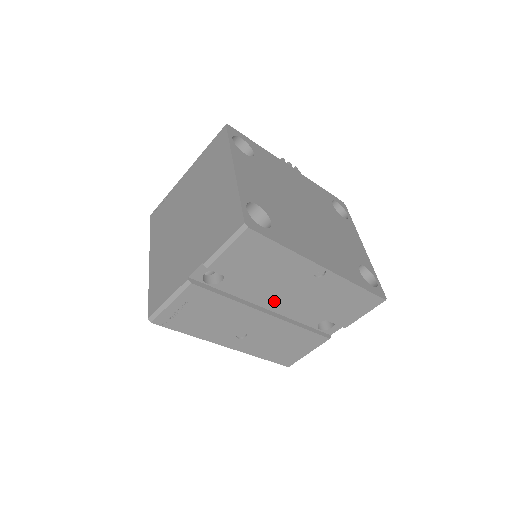
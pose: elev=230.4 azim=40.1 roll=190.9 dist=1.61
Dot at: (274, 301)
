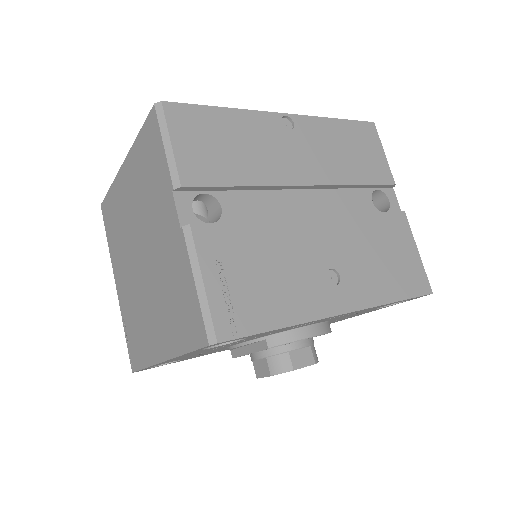
Dot at: (301, 202)
